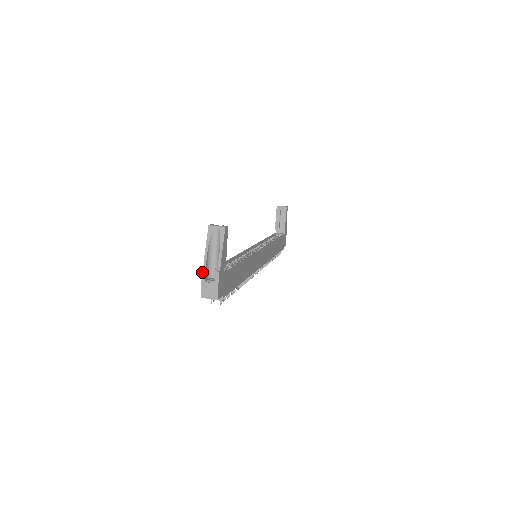
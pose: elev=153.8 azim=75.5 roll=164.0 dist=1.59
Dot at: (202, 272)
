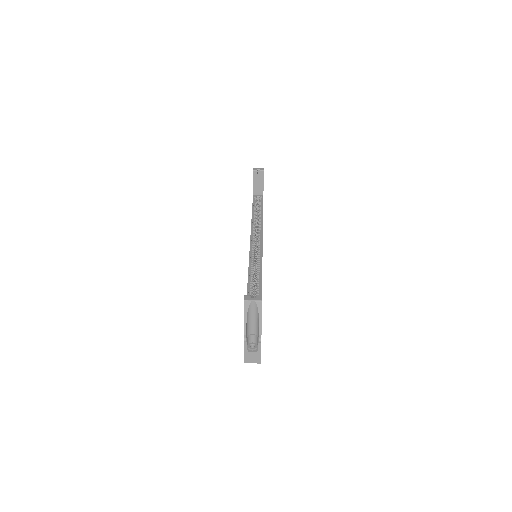
Dot at: (244, 344)
